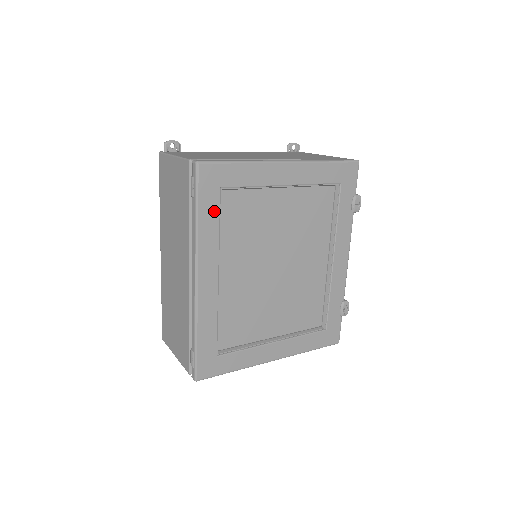
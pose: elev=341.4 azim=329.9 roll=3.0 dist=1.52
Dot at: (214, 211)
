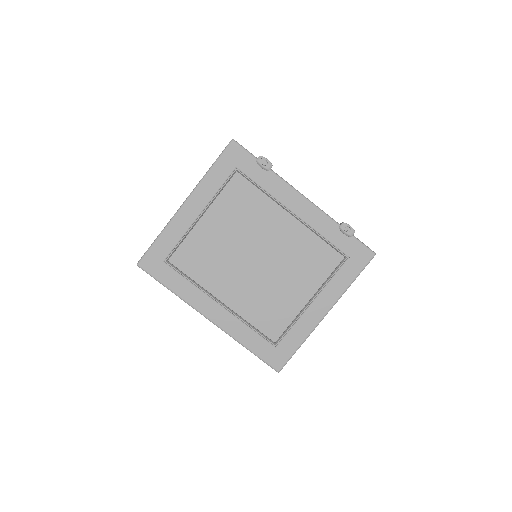
Dot at: (174, 276)
